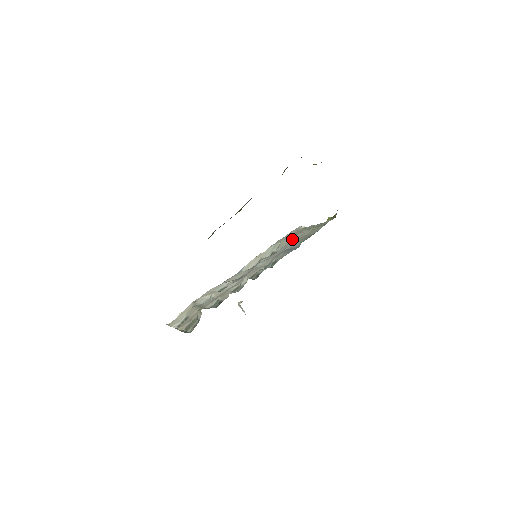
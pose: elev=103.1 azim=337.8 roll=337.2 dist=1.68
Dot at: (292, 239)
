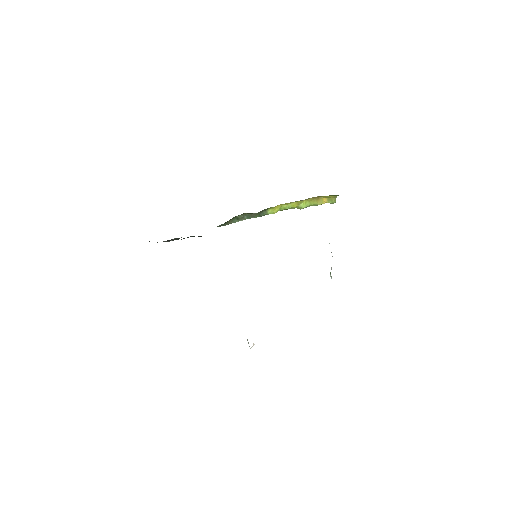
Dot at: occluded
